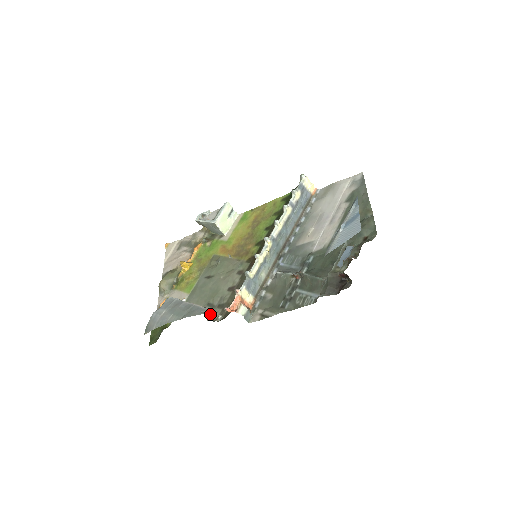
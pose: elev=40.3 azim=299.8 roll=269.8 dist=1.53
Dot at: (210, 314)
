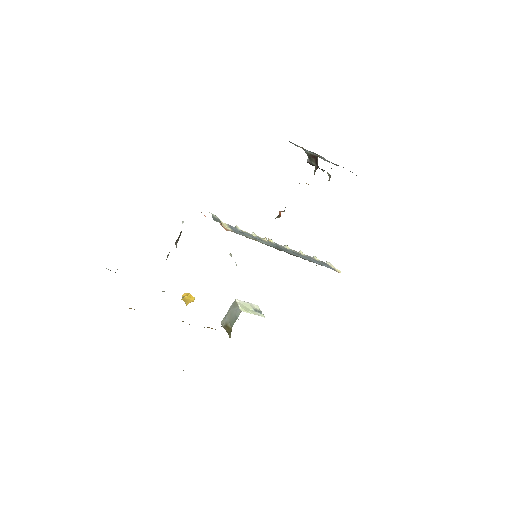
Dot at: occluded
